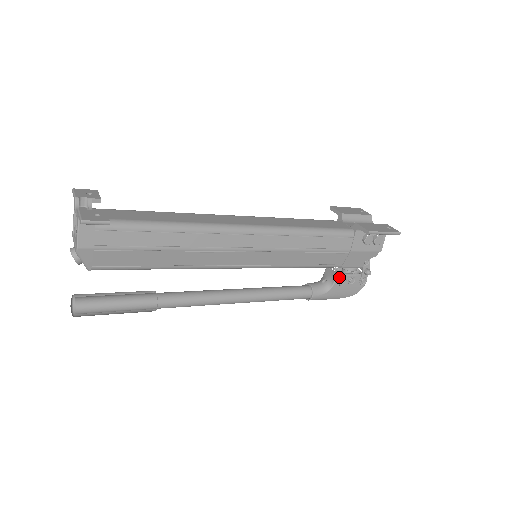
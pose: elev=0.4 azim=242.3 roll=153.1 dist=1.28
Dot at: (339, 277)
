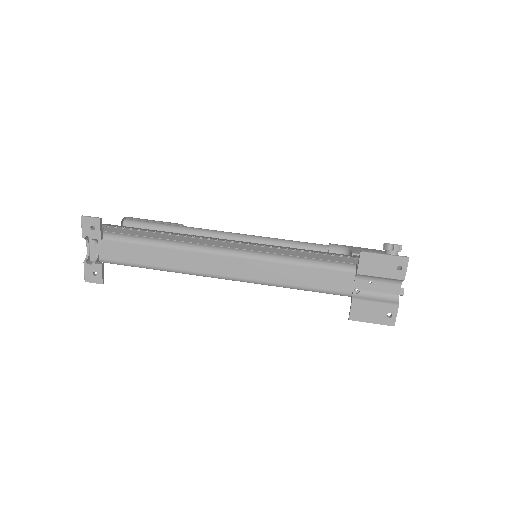
Dot at: occluded
